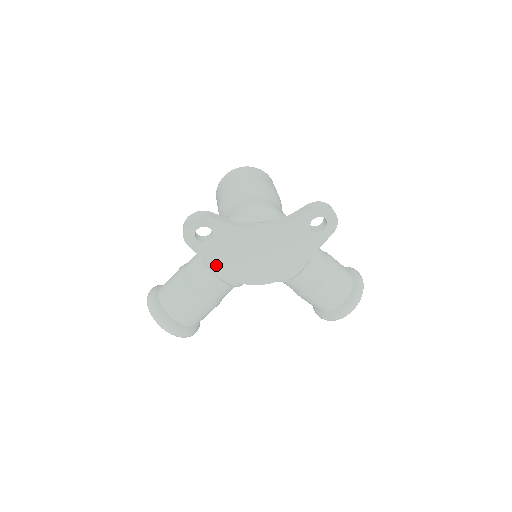
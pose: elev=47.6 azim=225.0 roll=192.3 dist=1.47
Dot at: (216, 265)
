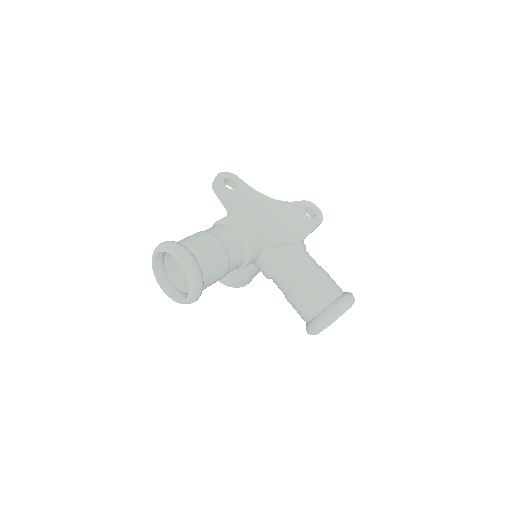
Dot at: (237, 209)
